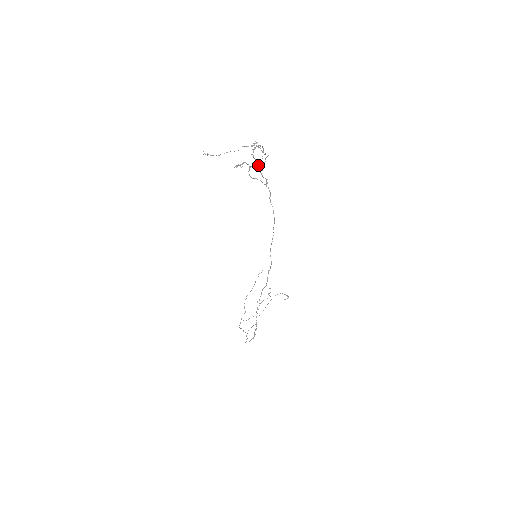
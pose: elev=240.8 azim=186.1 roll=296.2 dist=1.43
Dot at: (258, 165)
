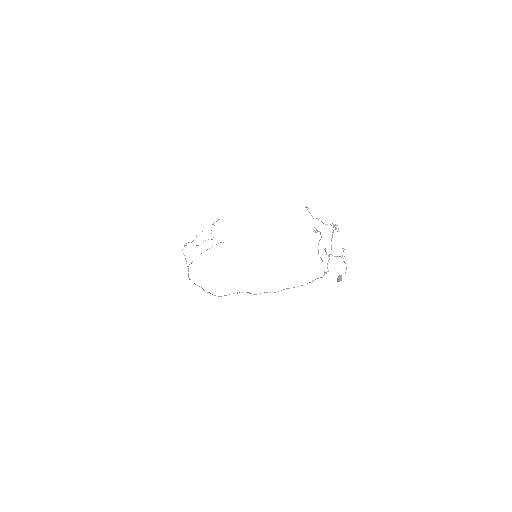
Dot at: (340, 279)
